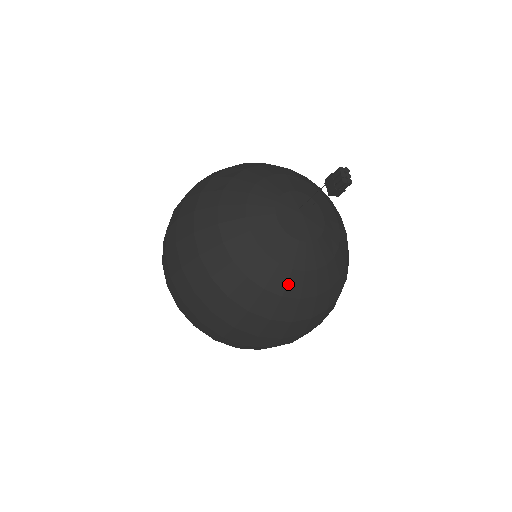
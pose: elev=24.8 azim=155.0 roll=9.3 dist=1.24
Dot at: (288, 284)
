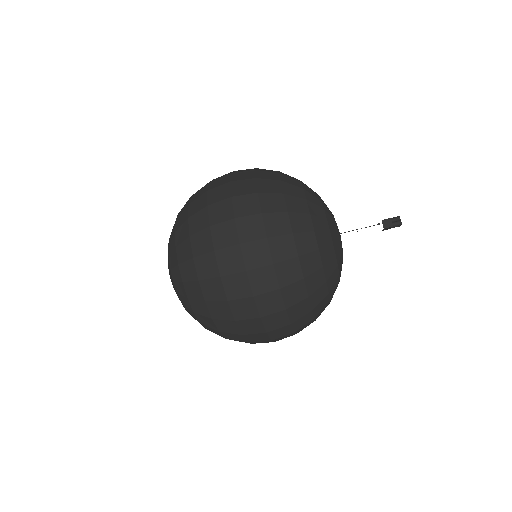
Dot at: (318, 217)
